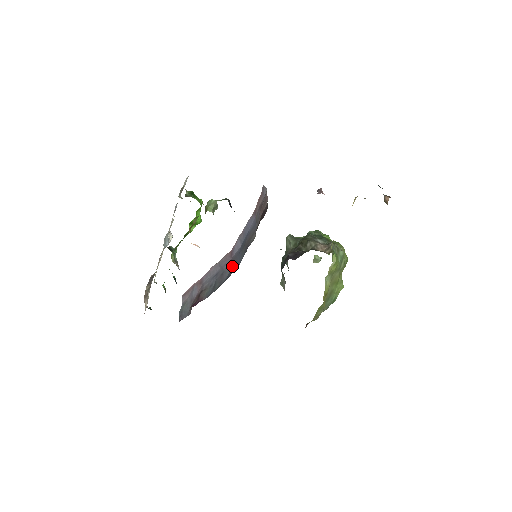
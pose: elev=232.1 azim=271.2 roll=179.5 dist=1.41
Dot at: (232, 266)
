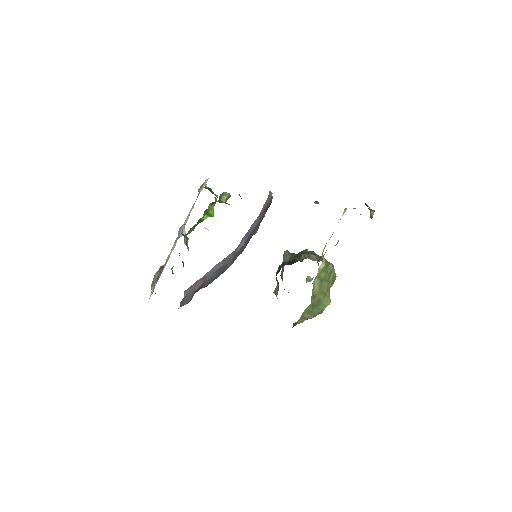
Dot at: (234, 259)
